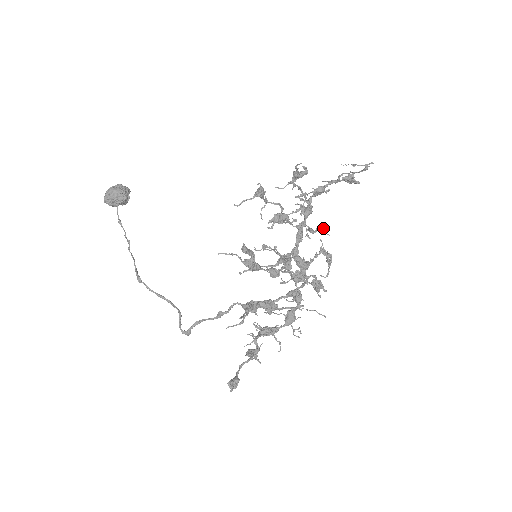
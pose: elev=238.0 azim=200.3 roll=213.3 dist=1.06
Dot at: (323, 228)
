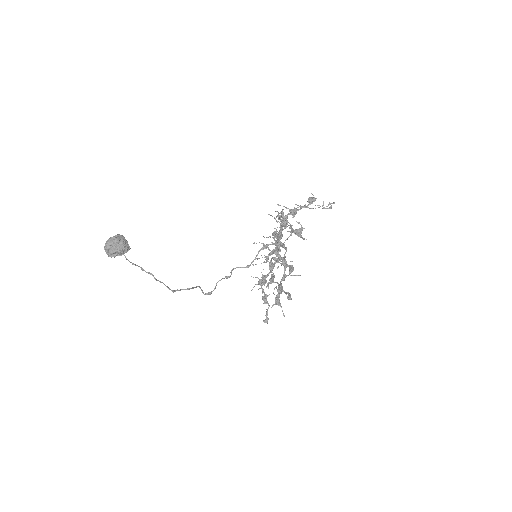
Dot at: occluded
